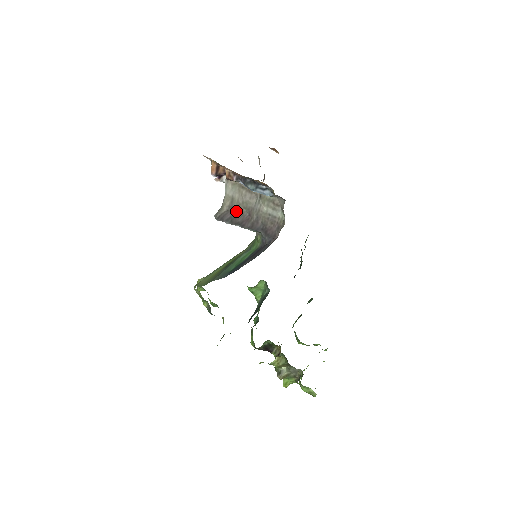
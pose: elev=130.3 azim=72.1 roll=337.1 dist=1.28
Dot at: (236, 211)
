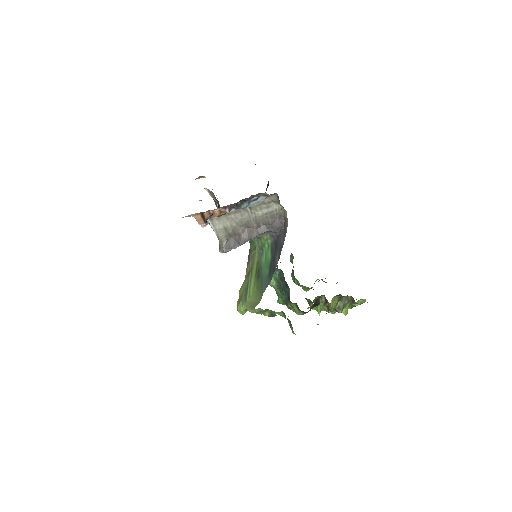
Dot at: (235, 234)
